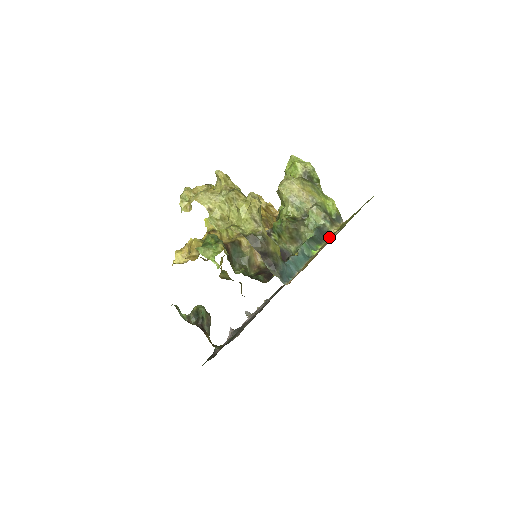
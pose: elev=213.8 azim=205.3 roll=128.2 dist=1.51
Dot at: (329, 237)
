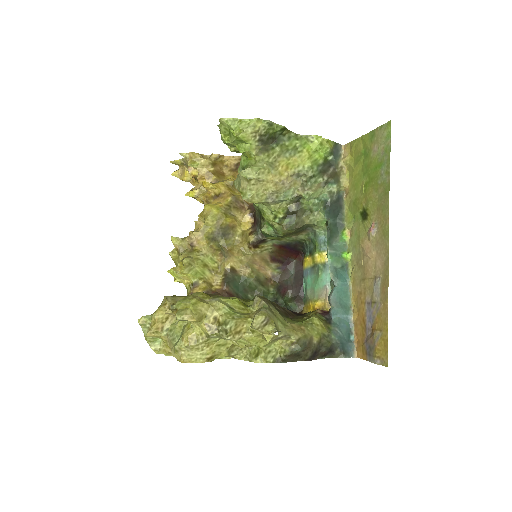
Dot at: (344, 201)
